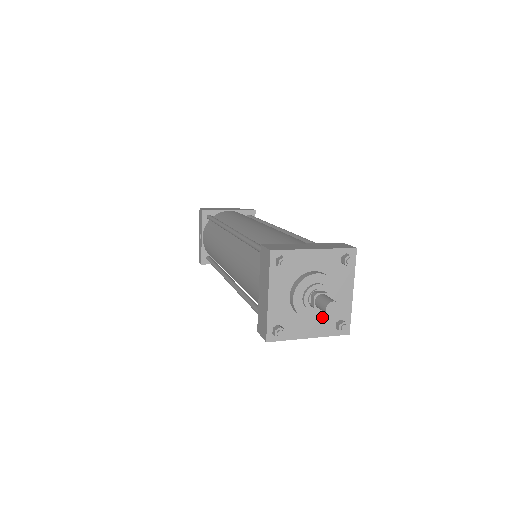
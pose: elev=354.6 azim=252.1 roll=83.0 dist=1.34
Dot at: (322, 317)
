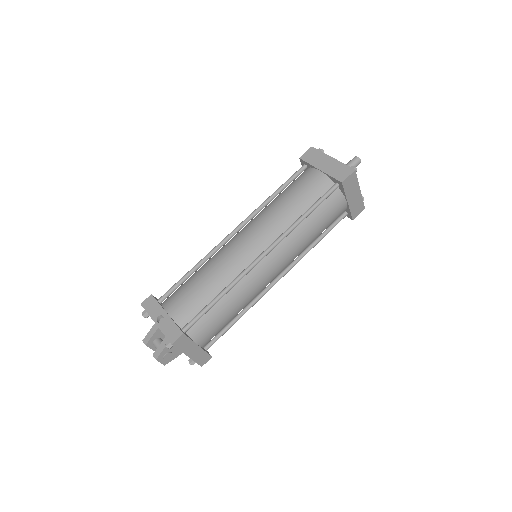
Dot at: occluded
